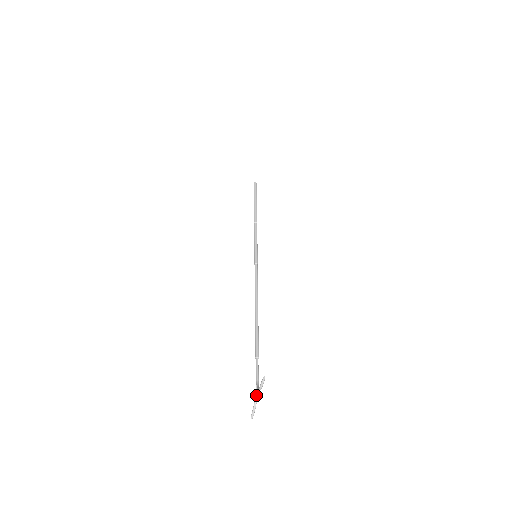
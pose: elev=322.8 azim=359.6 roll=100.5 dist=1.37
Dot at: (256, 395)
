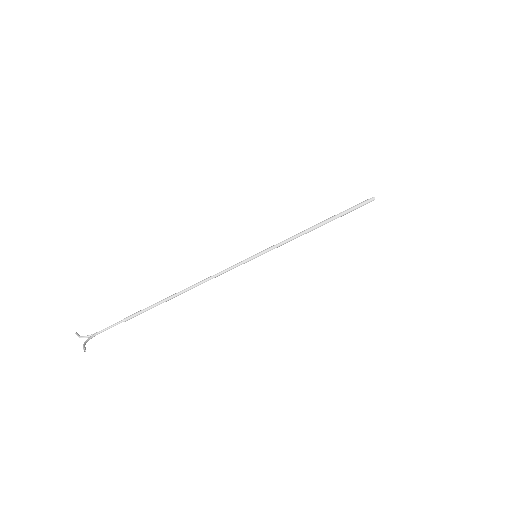
Dot at: (86, 337)
